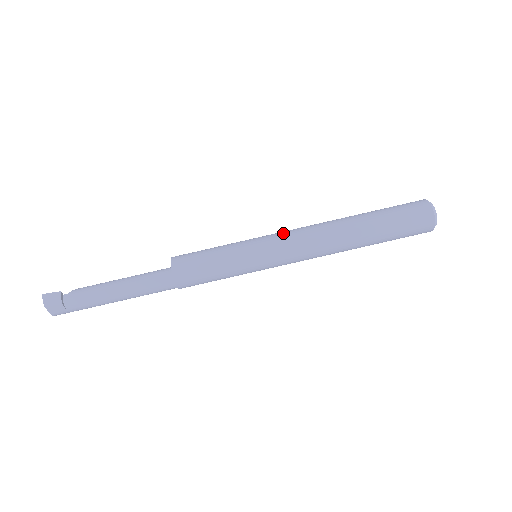
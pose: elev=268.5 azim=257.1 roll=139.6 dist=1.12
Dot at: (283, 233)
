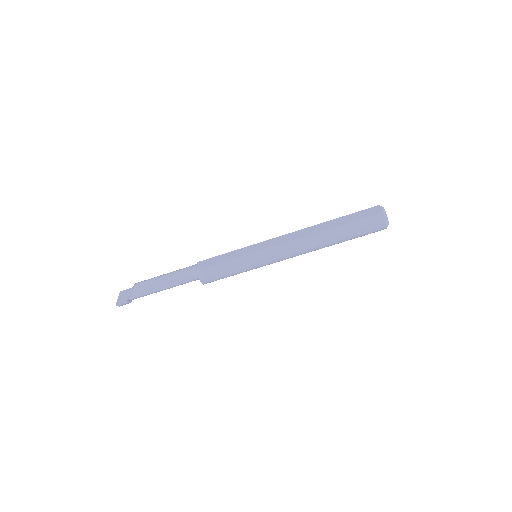
Dot at: (278, 255)
